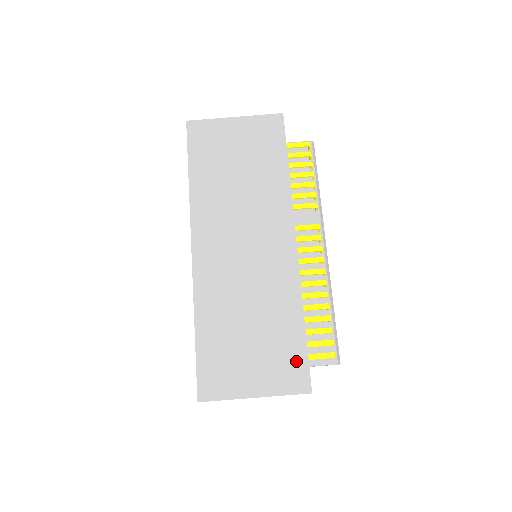
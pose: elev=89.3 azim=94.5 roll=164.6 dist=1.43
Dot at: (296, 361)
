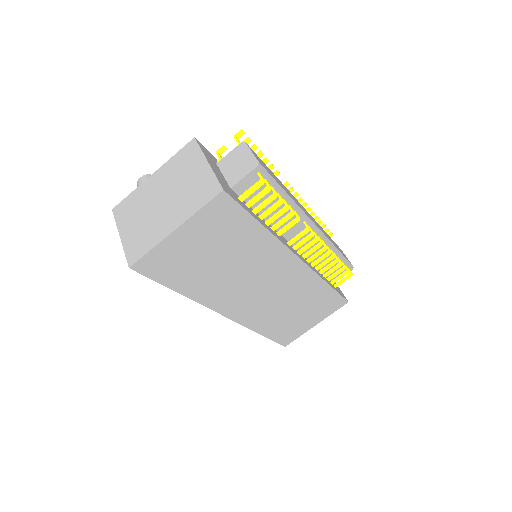
Dot at: (333, 300)
